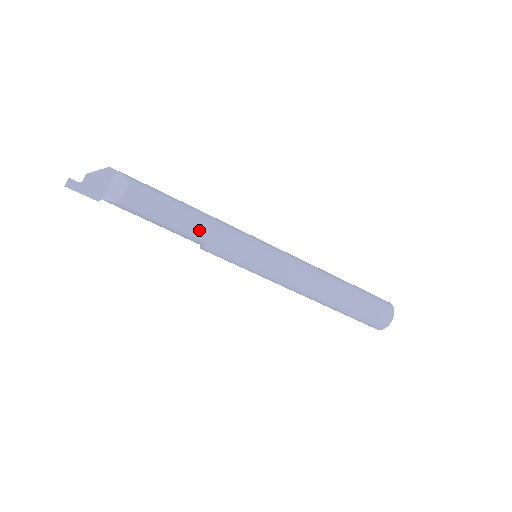
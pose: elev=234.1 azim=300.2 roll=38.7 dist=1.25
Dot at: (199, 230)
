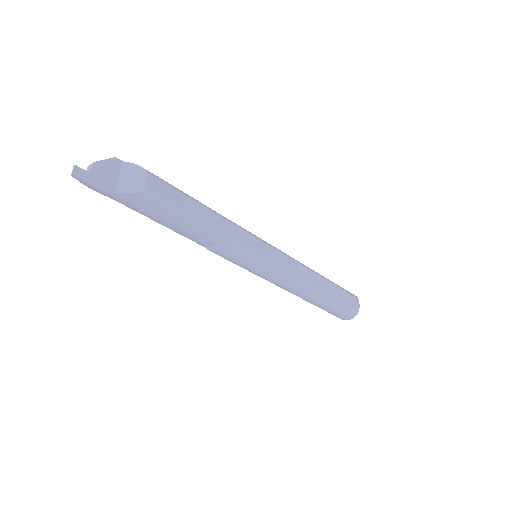
Dot at: (217, 225)
